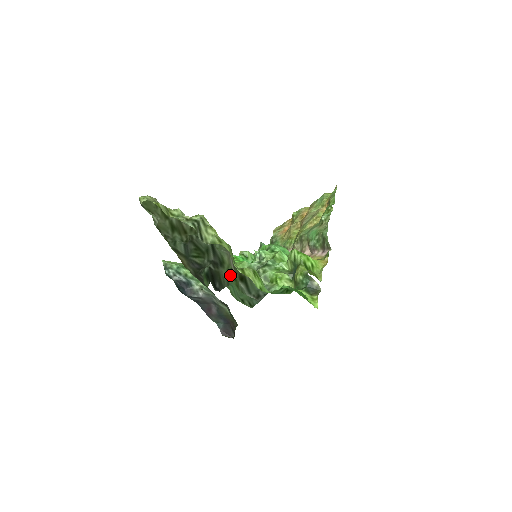
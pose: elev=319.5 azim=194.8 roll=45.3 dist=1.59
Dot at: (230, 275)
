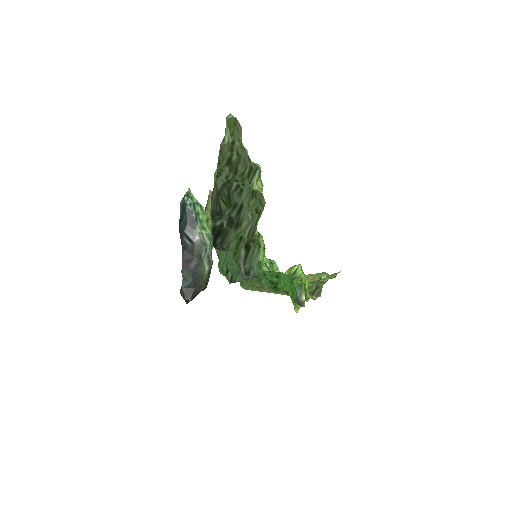
Dot at: (235, 241)
